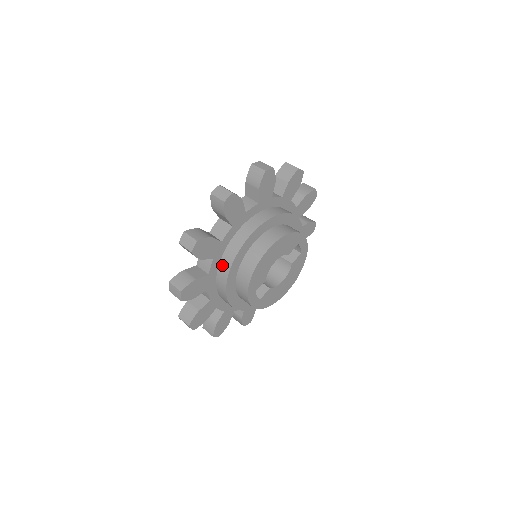
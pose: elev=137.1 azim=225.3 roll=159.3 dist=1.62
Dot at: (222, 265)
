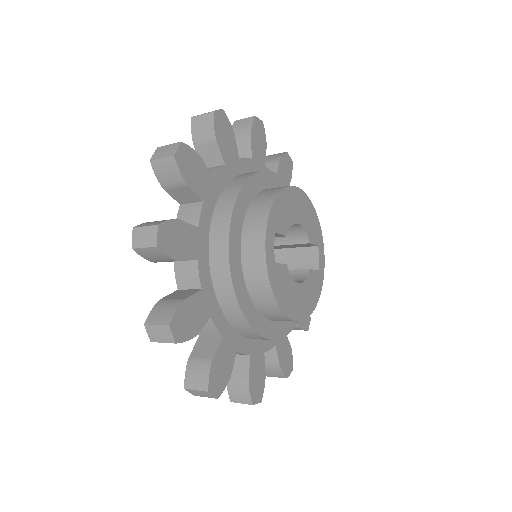
Dot at: (232, 182)
